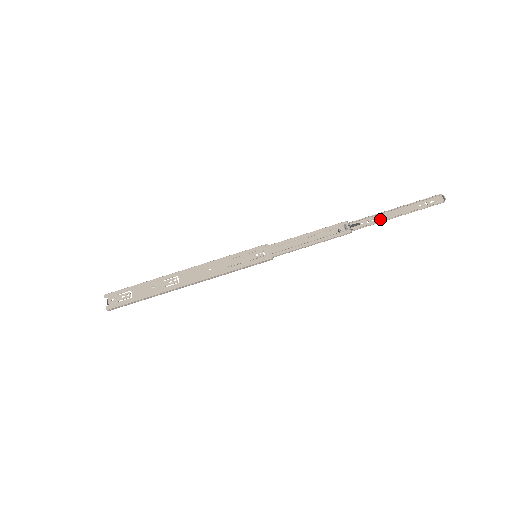
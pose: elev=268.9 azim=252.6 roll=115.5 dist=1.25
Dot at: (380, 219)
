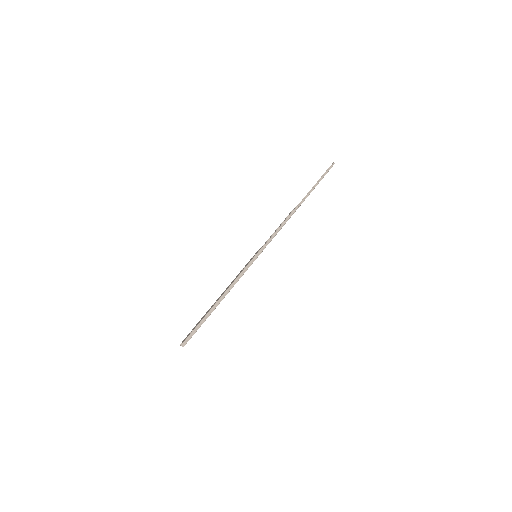
Dot at: occluded
